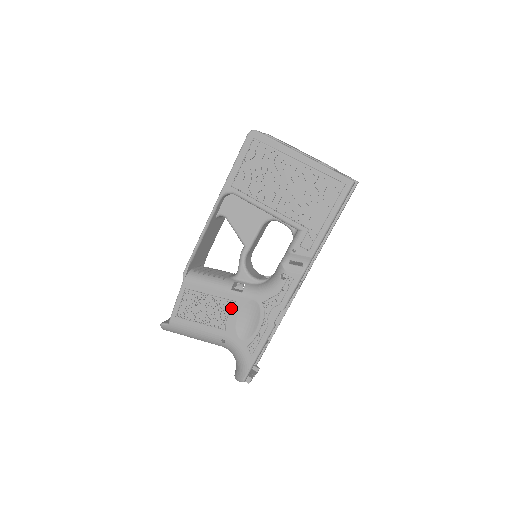
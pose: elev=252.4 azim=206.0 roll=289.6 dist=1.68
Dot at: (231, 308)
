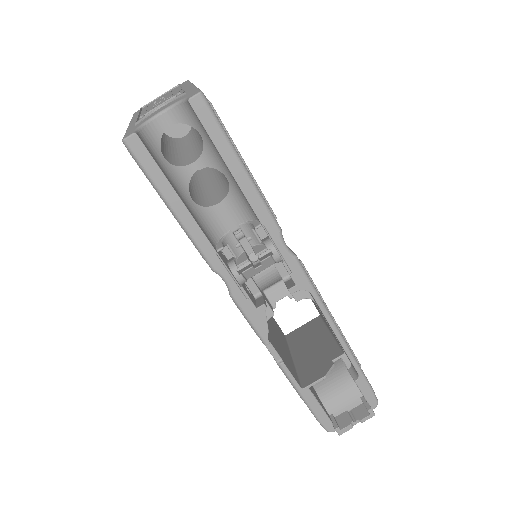
Dot at: occluded
